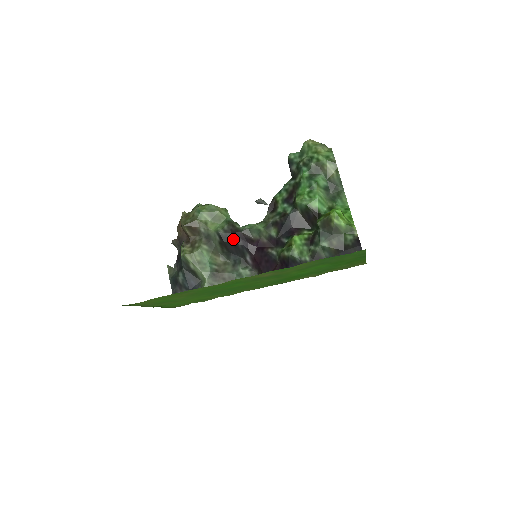
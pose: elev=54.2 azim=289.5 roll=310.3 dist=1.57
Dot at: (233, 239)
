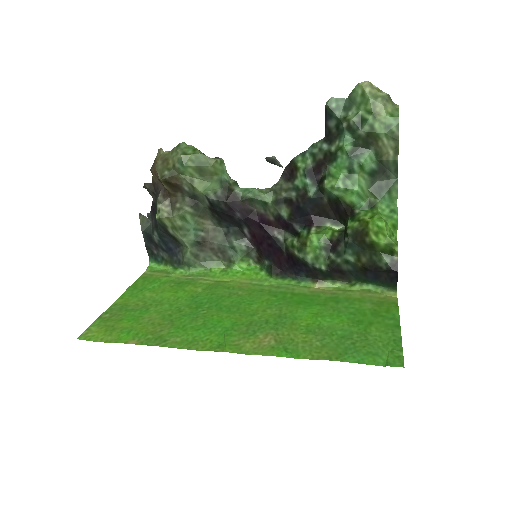
Dot at: (228, 209)
